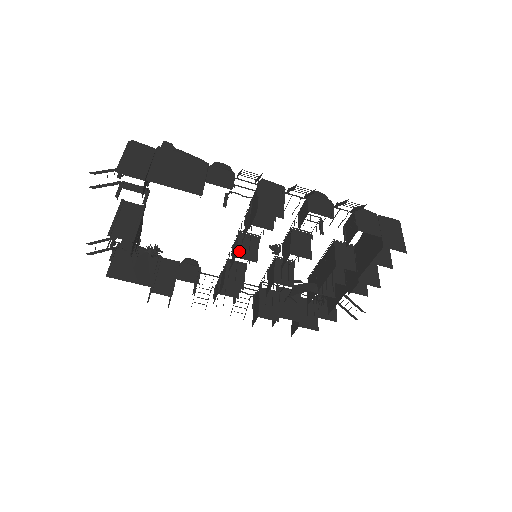
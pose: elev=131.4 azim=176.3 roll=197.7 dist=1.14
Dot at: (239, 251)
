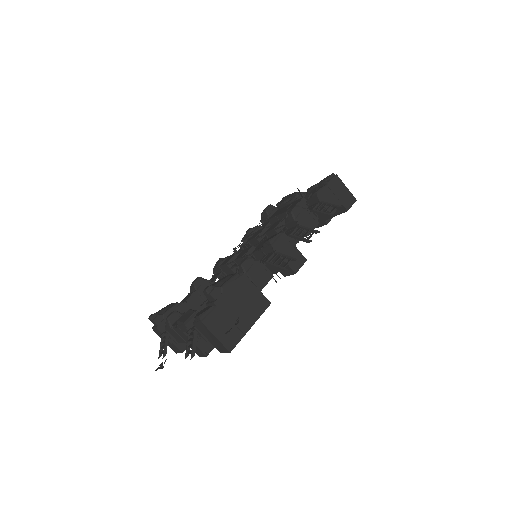
Dot at: occluded
